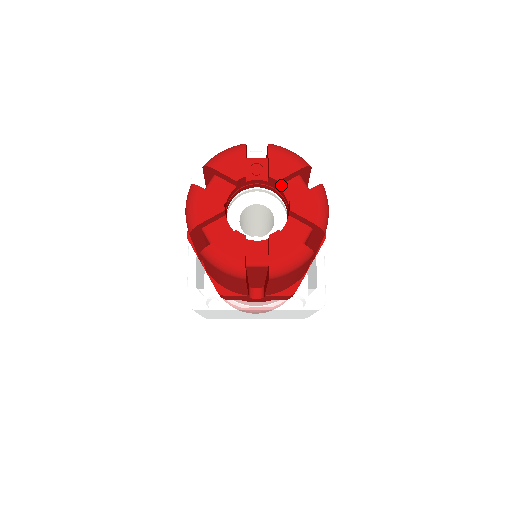
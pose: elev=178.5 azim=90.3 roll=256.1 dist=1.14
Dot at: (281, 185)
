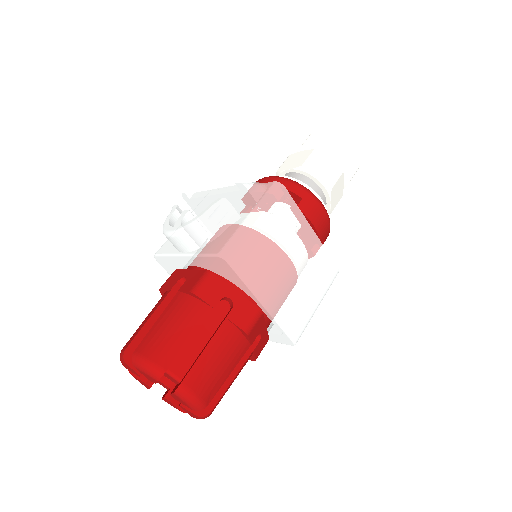
Dot at: occluded
